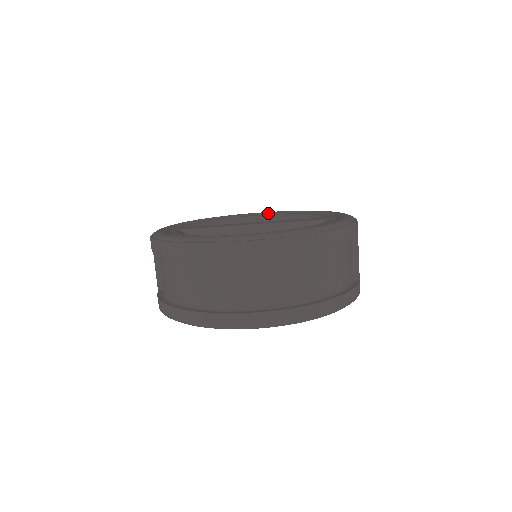
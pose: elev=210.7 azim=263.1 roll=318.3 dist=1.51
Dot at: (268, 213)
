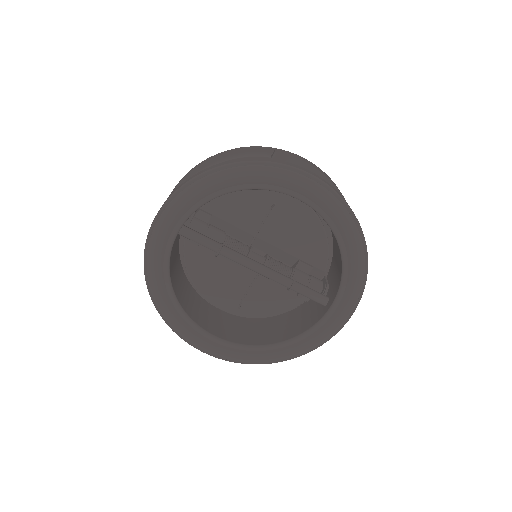
Dot at: occluded
